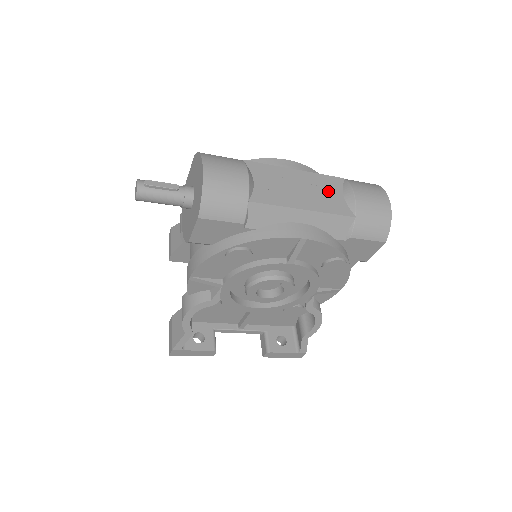
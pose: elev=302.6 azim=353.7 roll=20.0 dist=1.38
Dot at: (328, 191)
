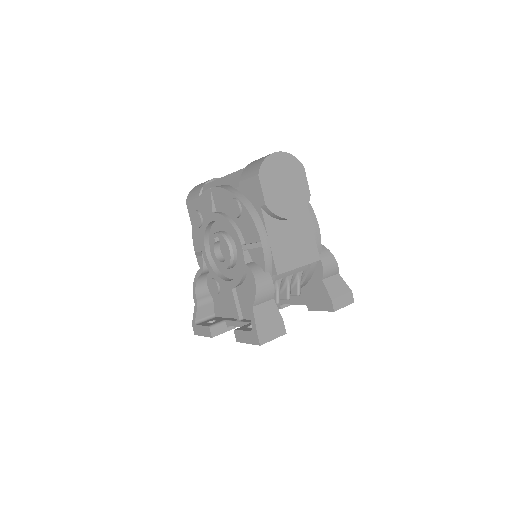
Dot at: occluded
